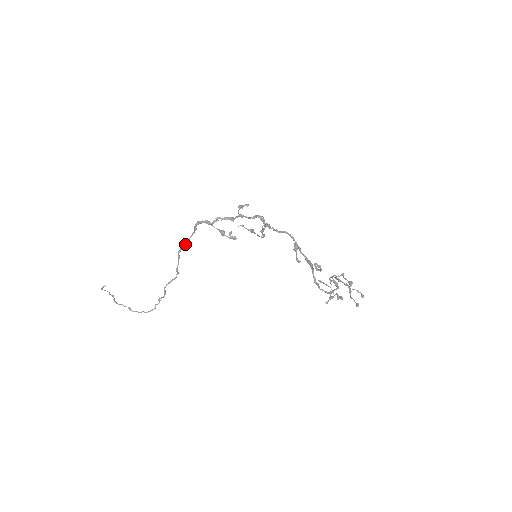
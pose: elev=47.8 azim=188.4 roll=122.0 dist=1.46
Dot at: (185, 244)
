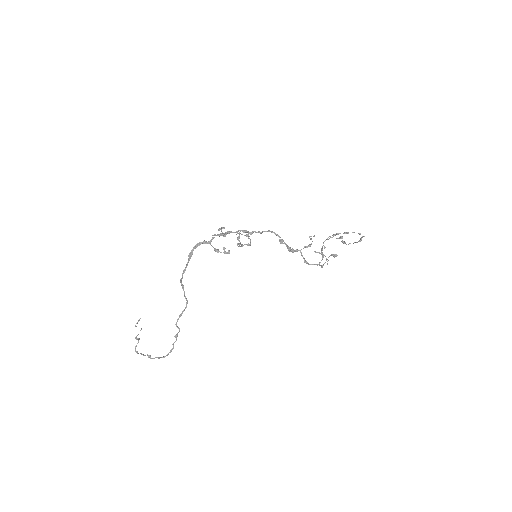
Dot at: occluded
